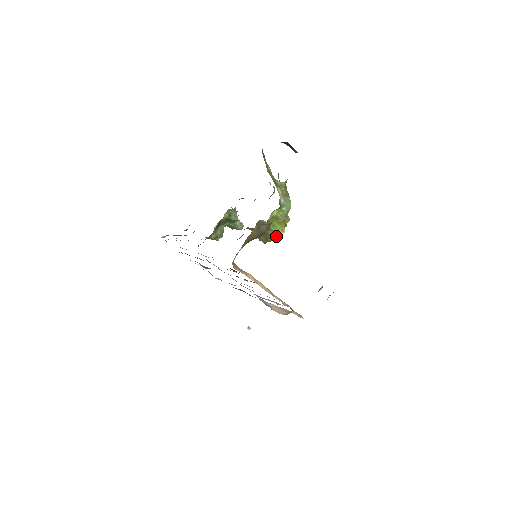
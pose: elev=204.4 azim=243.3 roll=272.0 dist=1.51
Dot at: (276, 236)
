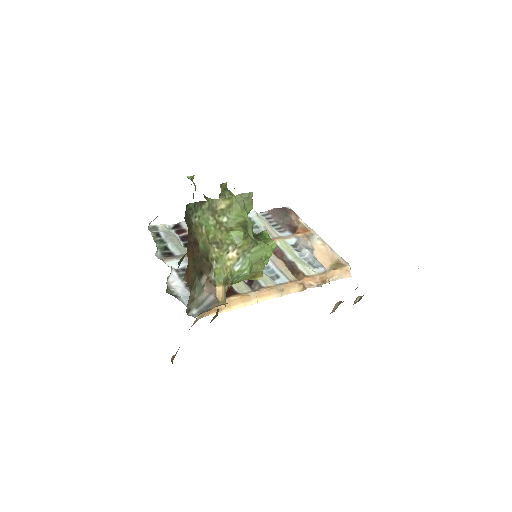
Dot at: occluded
